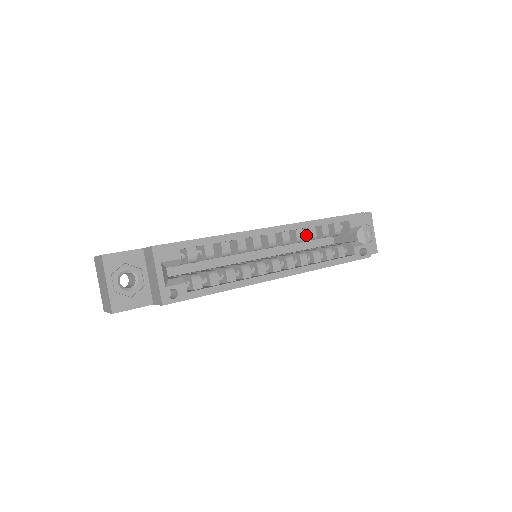
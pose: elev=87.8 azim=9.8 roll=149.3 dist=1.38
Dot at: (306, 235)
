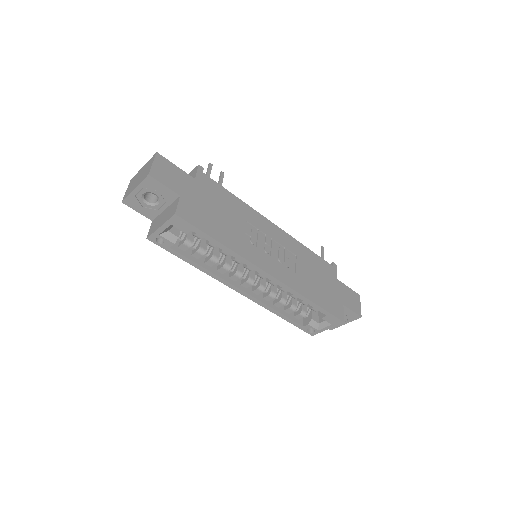
Dot at: occluded
